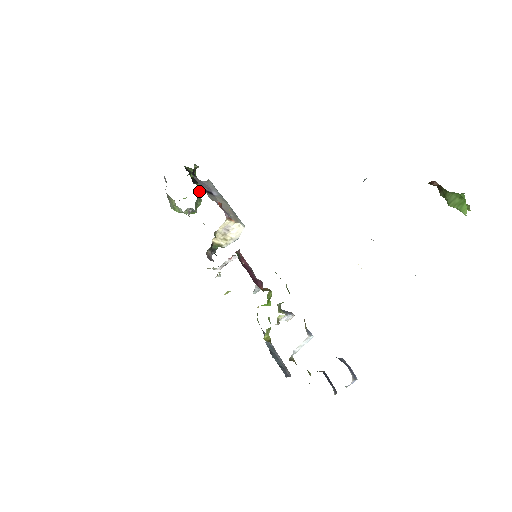
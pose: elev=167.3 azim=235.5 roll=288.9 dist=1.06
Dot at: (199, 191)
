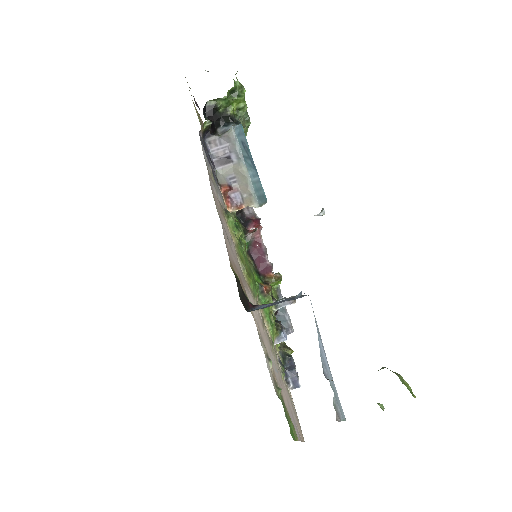
Dot at: (238, 119)
